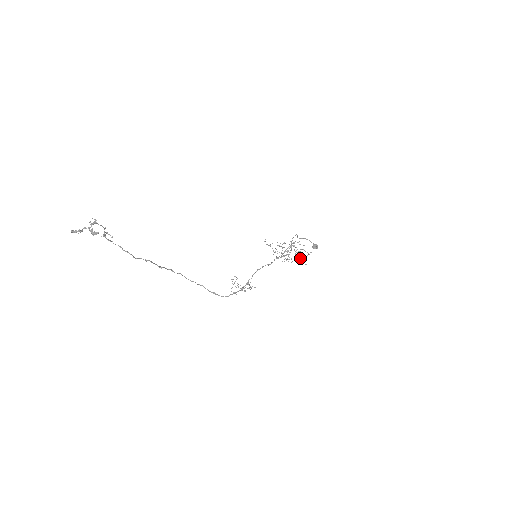
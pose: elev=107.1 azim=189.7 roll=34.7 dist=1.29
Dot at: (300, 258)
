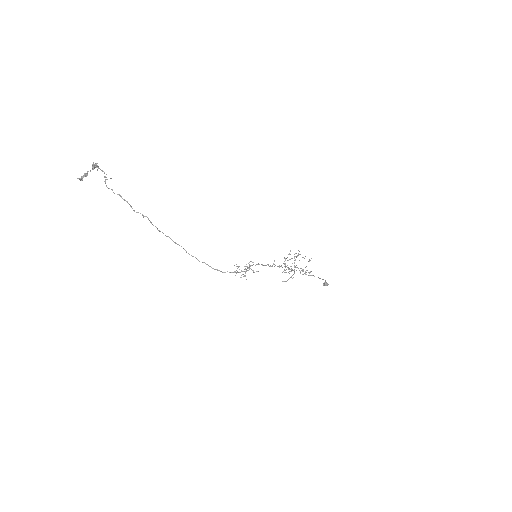
Dot at: (305, 271)
